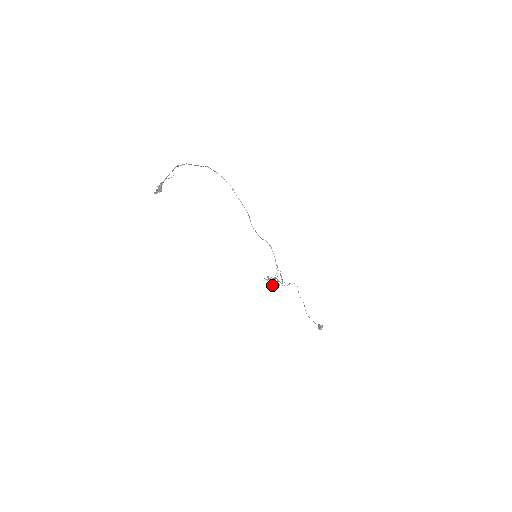
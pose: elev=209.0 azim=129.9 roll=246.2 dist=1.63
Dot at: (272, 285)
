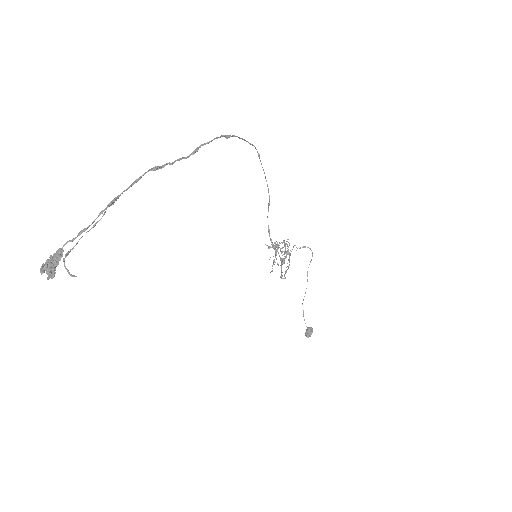
Dot at: (276, 252)
